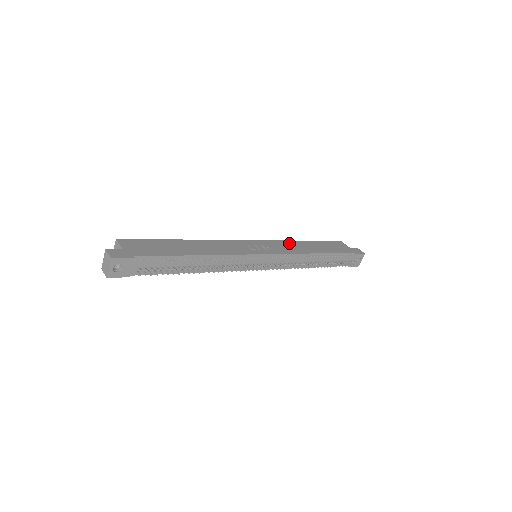
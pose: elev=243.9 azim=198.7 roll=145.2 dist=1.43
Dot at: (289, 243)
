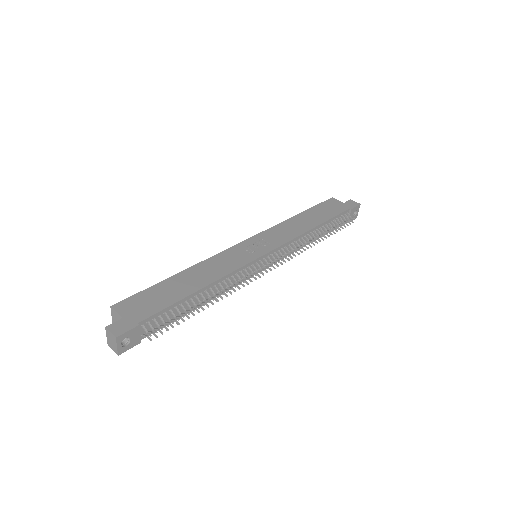
Dot at: (284, 226)
